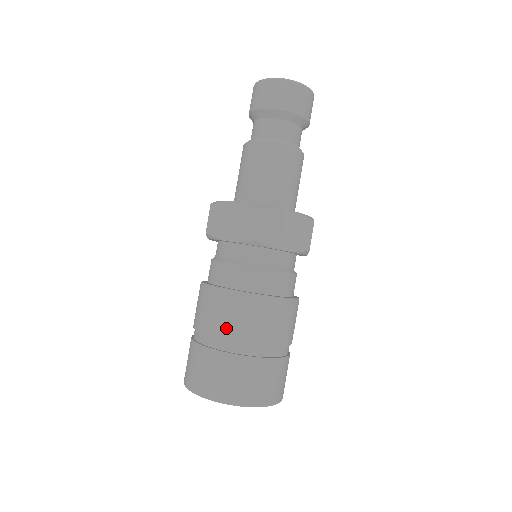
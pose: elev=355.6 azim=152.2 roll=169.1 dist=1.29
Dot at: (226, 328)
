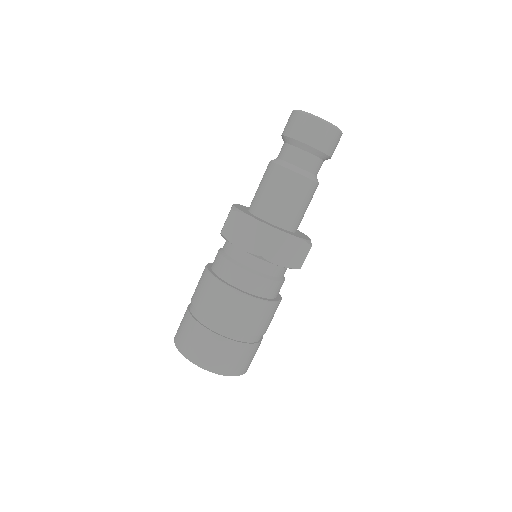
Dot at: (220, 315)
